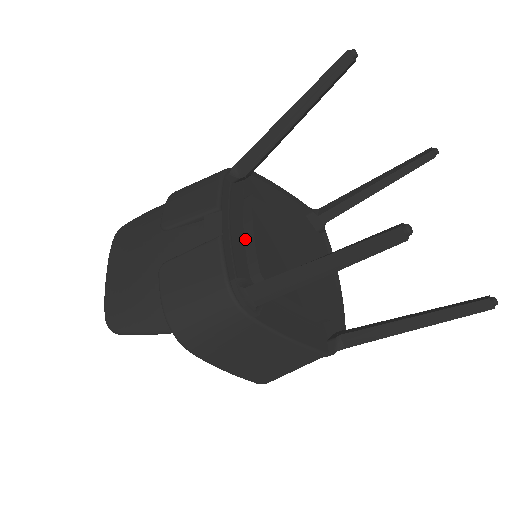
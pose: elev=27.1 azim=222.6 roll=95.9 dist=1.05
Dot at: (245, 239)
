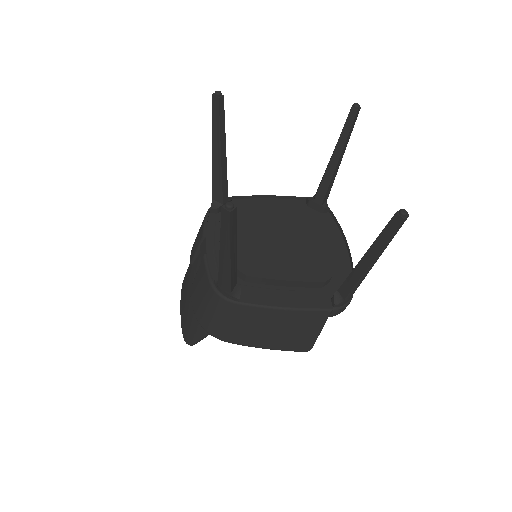
Dot at: occluded
